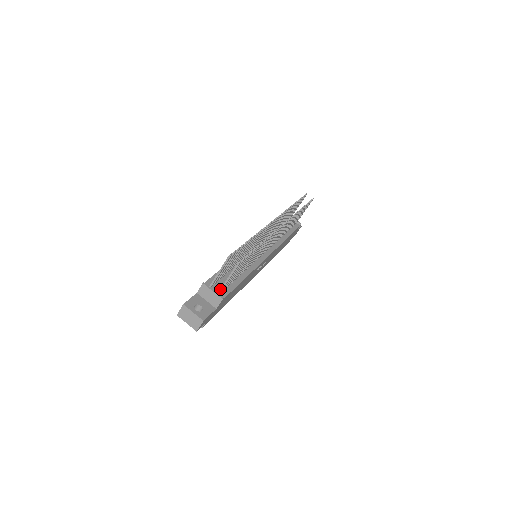
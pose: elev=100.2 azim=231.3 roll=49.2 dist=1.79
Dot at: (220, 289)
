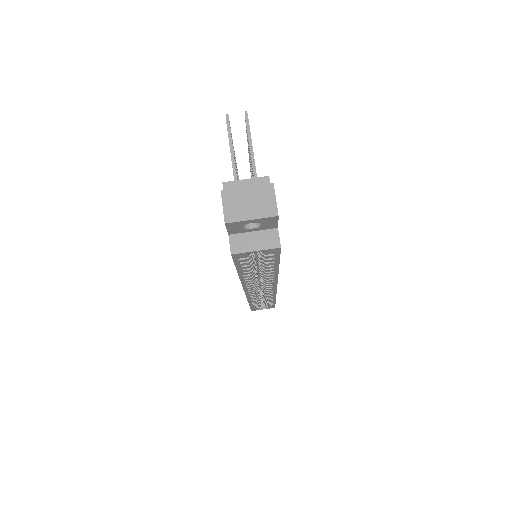
Dot at: (253, 175)
